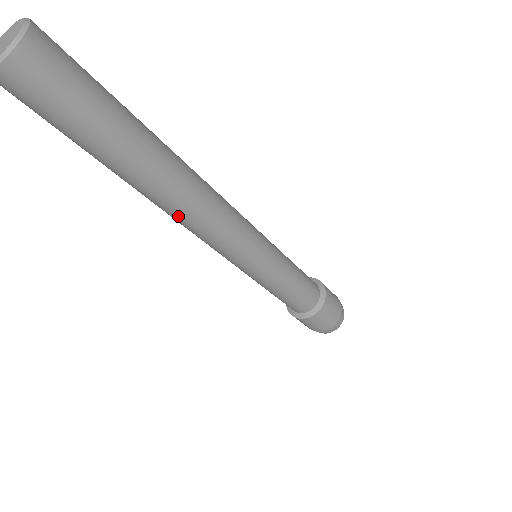
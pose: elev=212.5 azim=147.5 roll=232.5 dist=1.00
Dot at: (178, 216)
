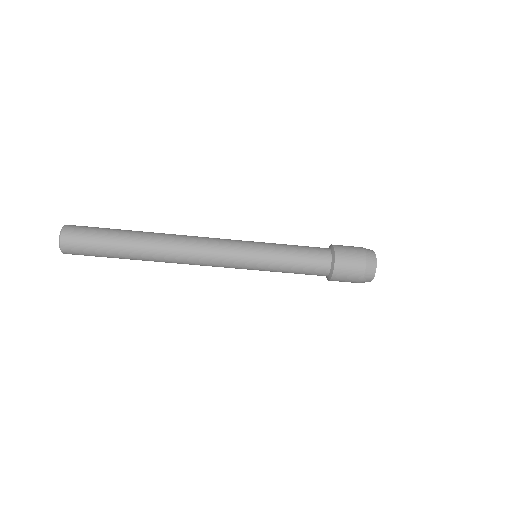
Dot at: (177, 252)
